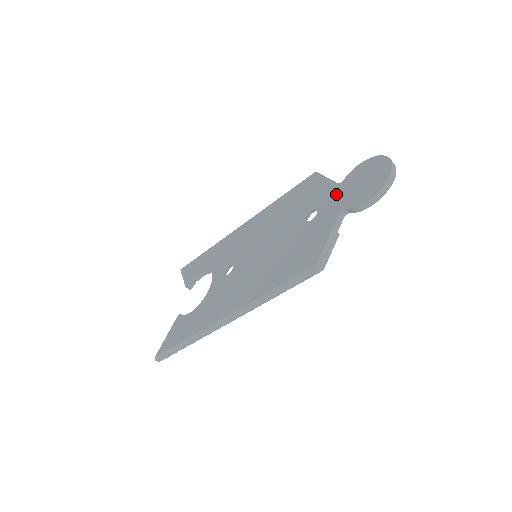
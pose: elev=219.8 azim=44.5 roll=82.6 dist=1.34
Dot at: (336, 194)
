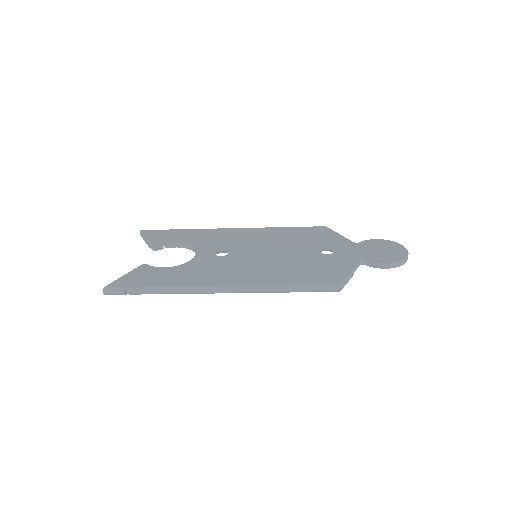
Dot at: (353, 248)
